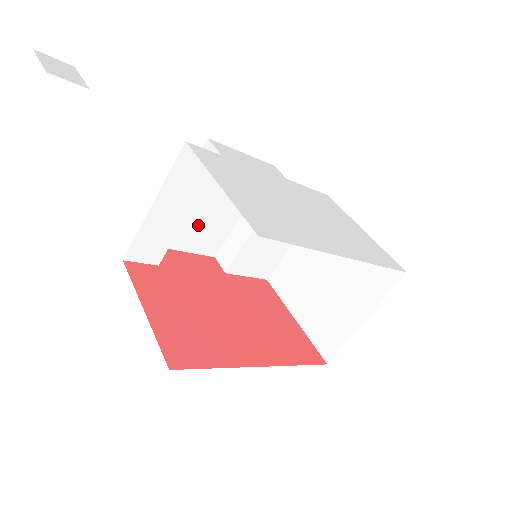
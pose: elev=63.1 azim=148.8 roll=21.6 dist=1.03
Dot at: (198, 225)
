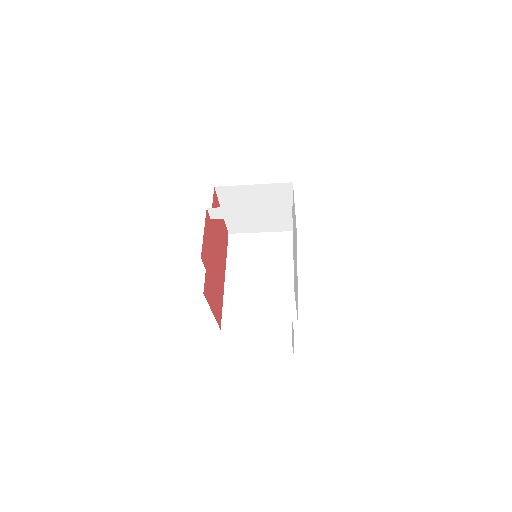
Dot at: occluded
